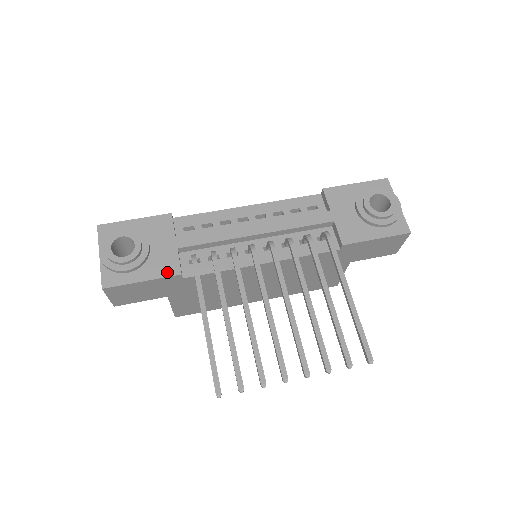
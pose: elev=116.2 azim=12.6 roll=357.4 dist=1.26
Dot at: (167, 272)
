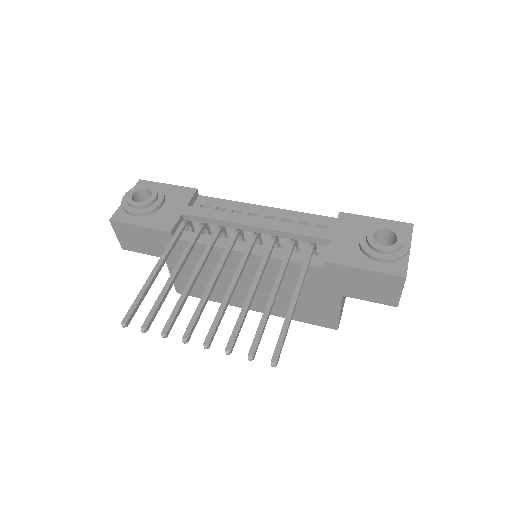
Dot at: (162, 226)
